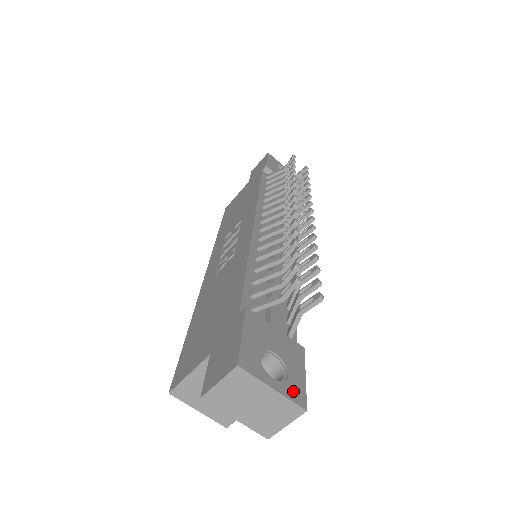
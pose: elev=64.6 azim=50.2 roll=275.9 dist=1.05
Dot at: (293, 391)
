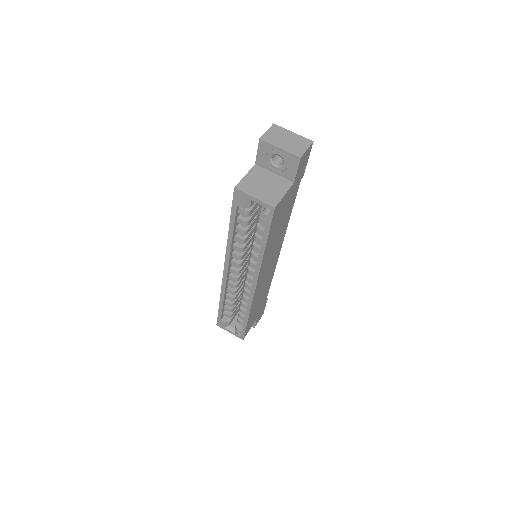
Dot at: occluded
